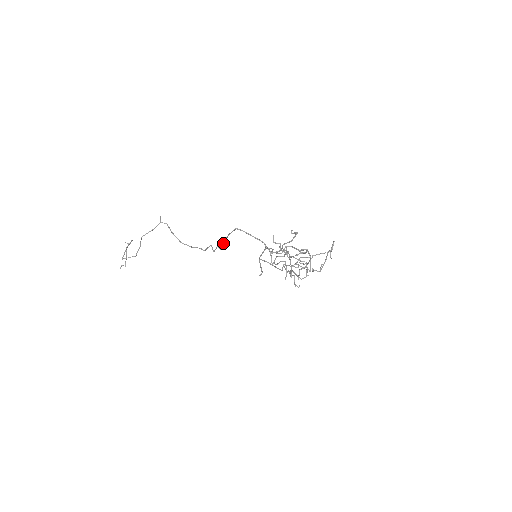
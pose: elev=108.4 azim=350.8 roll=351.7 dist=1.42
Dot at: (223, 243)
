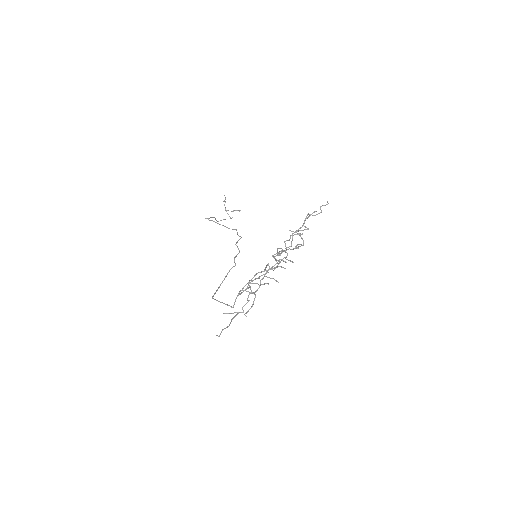
Dot at: (228, 272)
